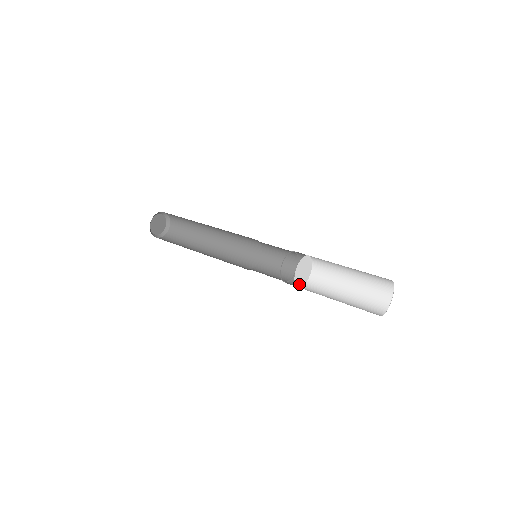
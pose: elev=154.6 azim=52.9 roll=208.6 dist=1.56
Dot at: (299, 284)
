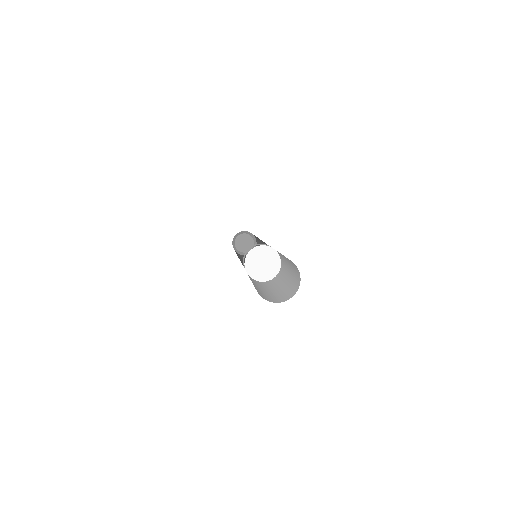
Dot at: (251, 272)
